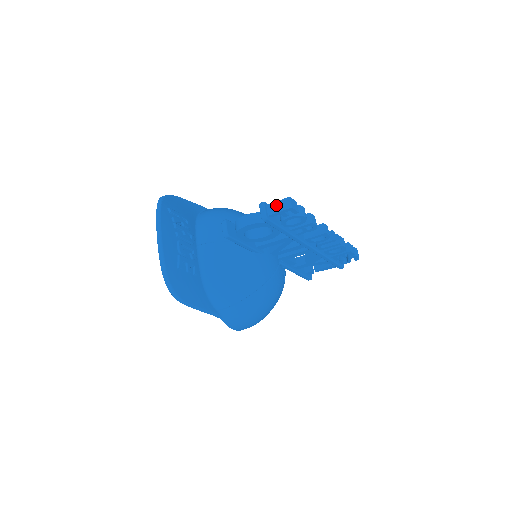
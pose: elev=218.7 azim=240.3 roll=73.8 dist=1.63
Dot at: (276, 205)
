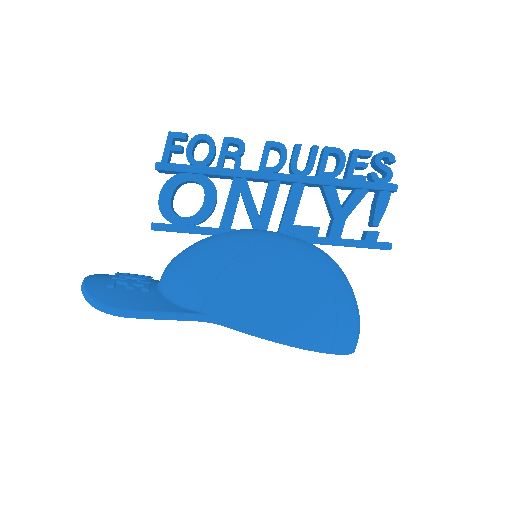
Dot at: occluded
